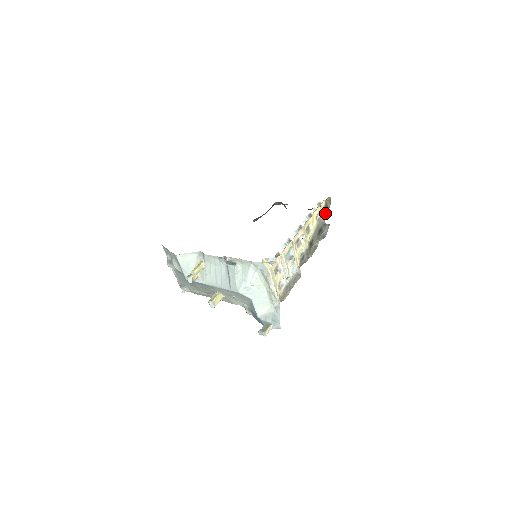
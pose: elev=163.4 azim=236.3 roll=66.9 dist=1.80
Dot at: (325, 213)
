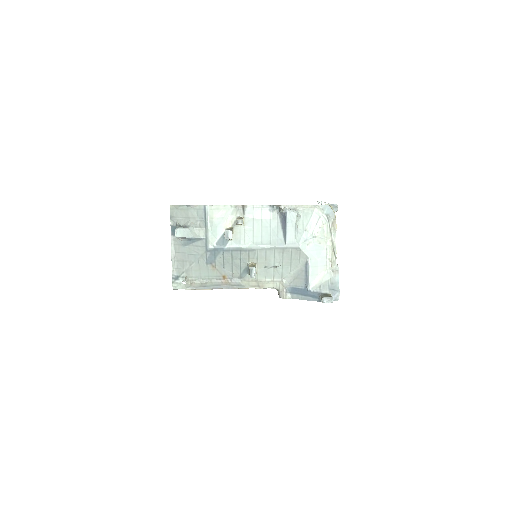
Dot at: occluded
